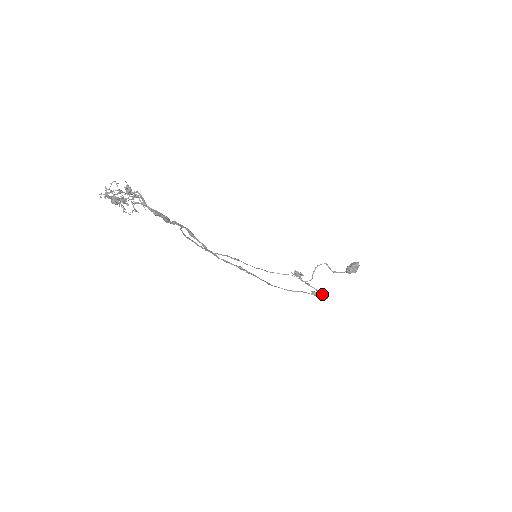
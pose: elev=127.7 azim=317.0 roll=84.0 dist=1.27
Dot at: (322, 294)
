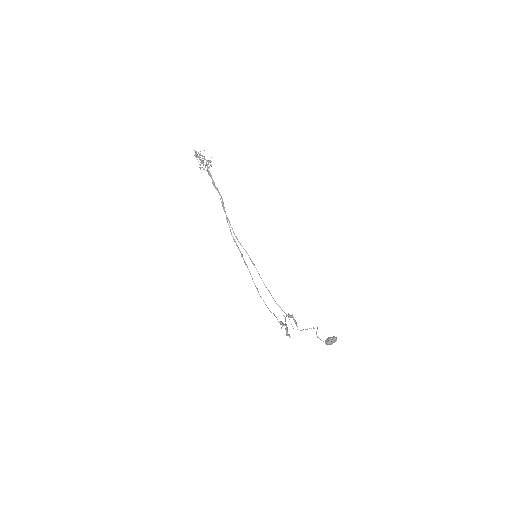
Dot at: (287, 329)
